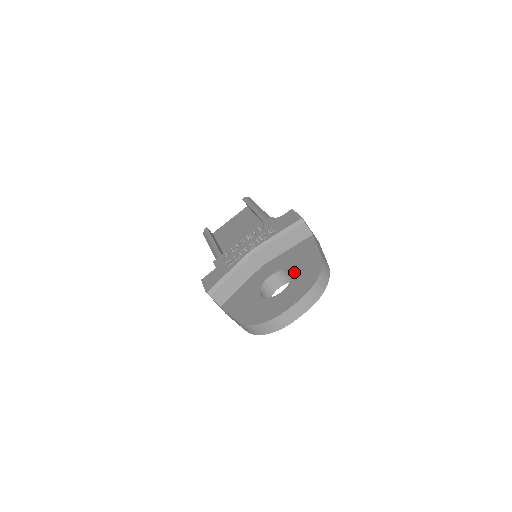
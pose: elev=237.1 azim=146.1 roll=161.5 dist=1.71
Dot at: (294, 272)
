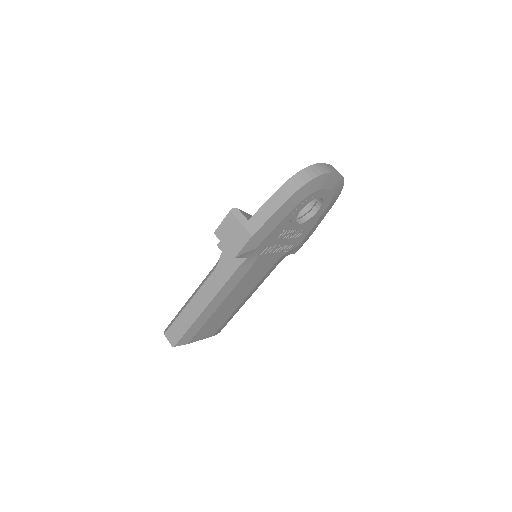
Dot at: occluded
